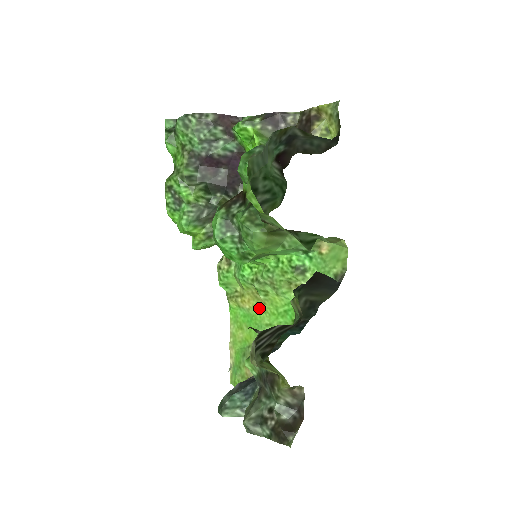
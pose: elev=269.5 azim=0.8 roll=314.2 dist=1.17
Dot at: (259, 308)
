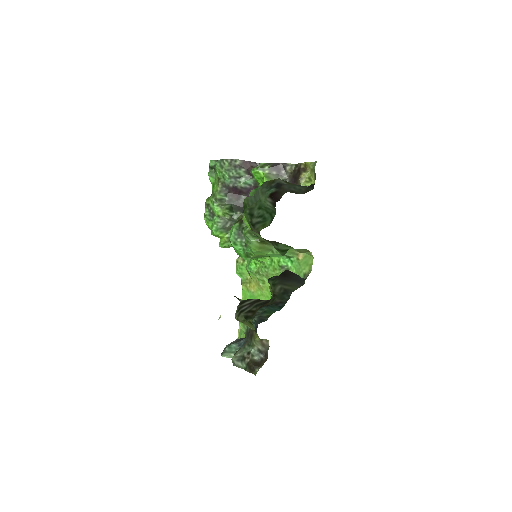
Dot at: (260, 292)
